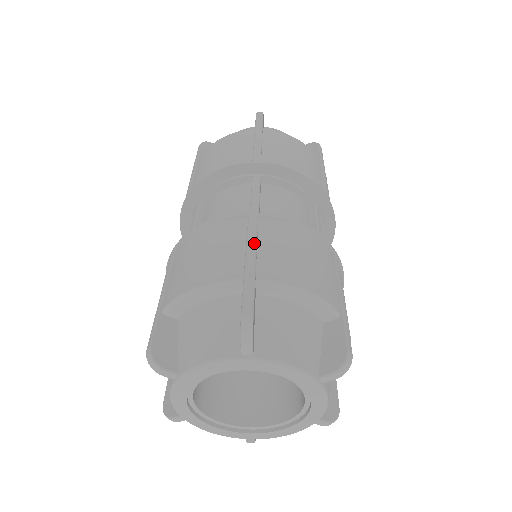
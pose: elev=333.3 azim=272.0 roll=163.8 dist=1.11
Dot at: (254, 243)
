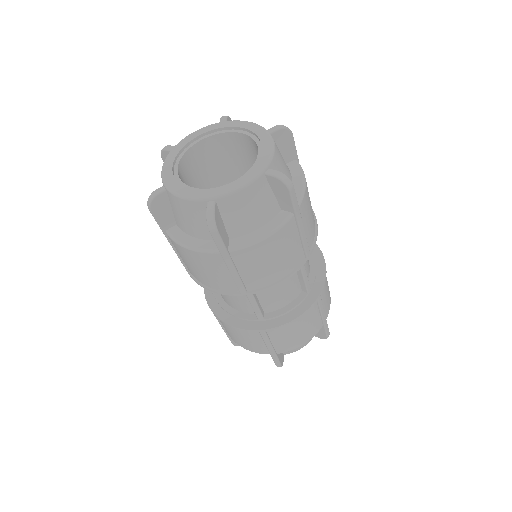
Dot at: occluded
